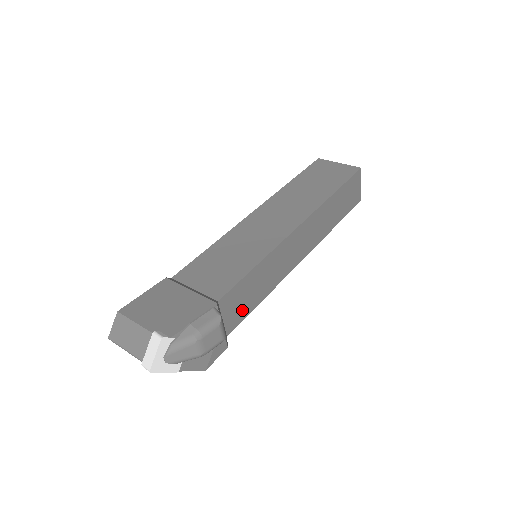
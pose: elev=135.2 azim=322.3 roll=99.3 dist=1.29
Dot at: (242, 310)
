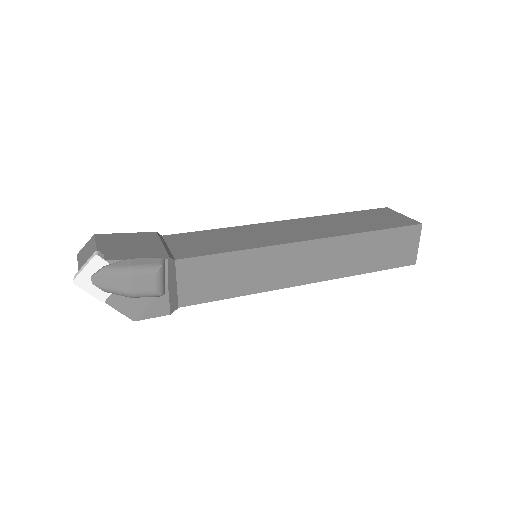
Dot at: (206, 290)
